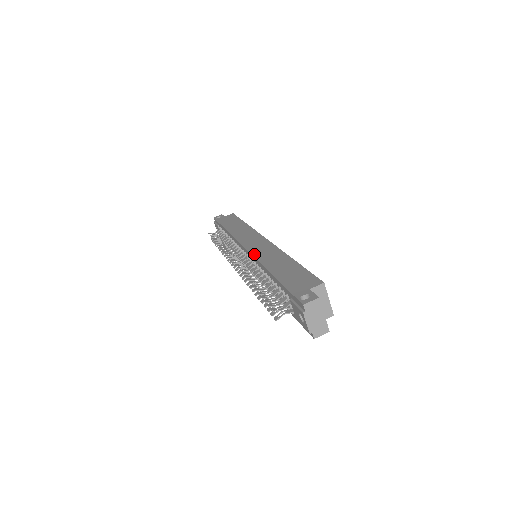
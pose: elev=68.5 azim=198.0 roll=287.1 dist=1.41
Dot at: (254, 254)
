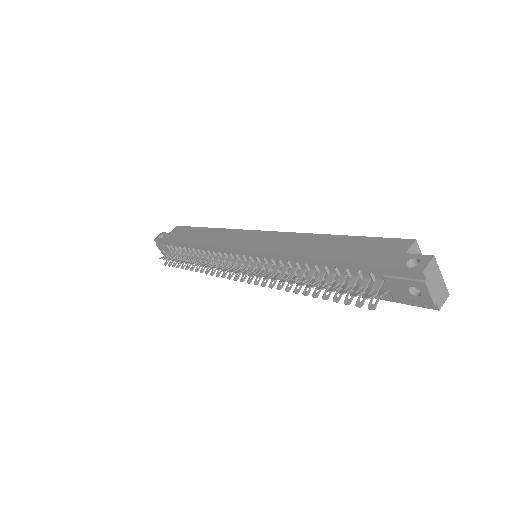
Dot at: (267, 250)
